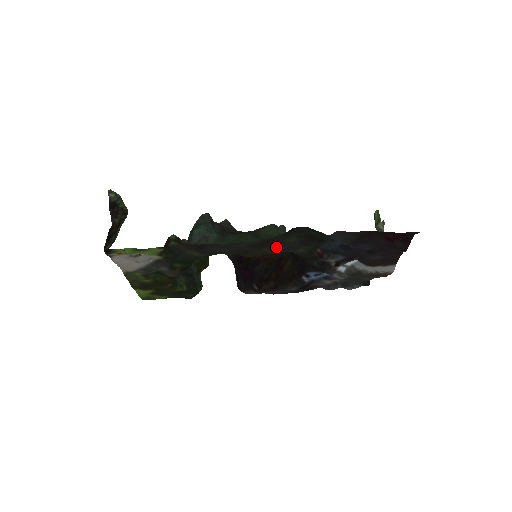
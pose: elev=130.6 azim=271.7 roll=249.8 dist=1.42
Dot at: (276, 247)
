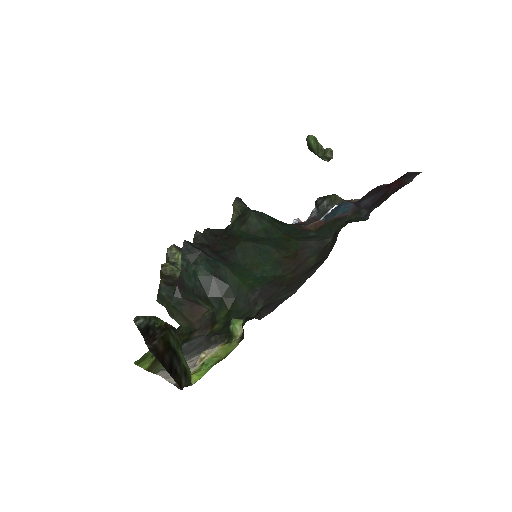
Dot at: (319, 255)
